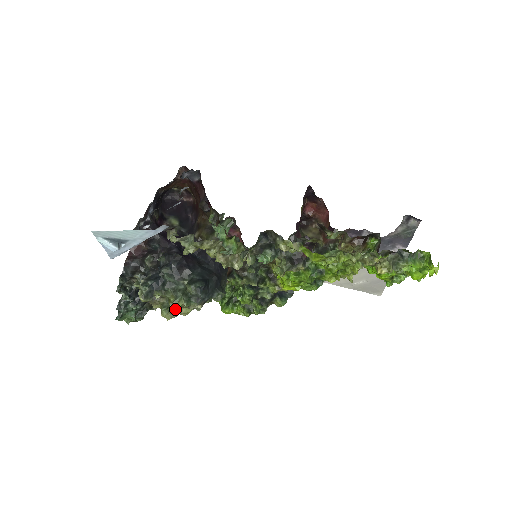
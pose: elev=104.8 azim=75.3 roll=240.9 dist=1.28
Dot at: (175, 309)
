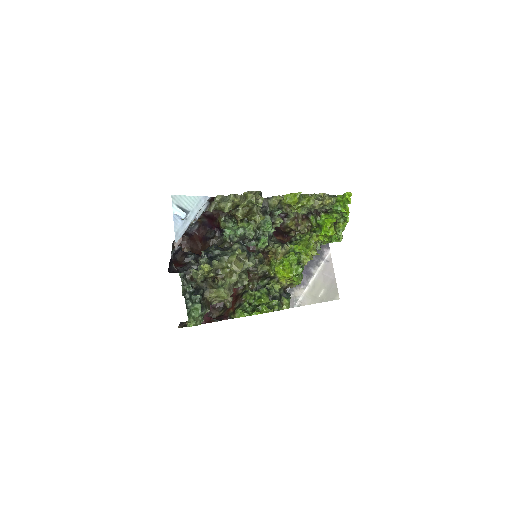
Dot at: (232, 267)
